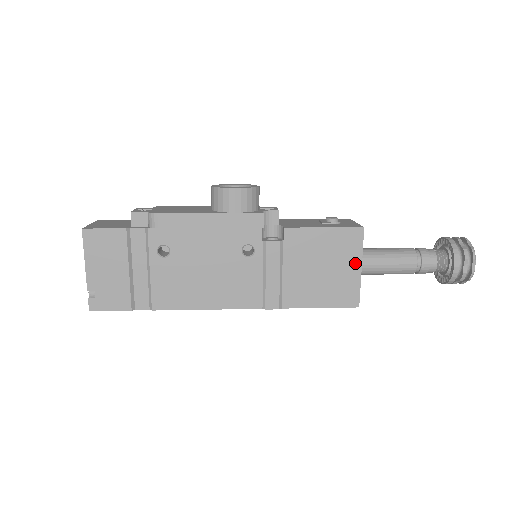
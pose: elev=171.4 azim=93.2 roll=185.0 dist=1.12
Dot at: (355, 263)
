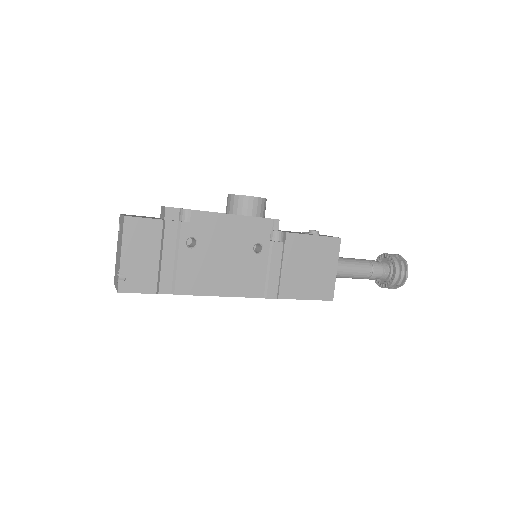
Dot at: (333, 265)
